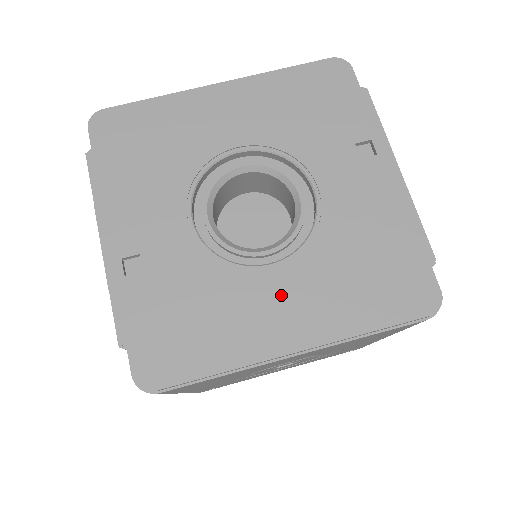
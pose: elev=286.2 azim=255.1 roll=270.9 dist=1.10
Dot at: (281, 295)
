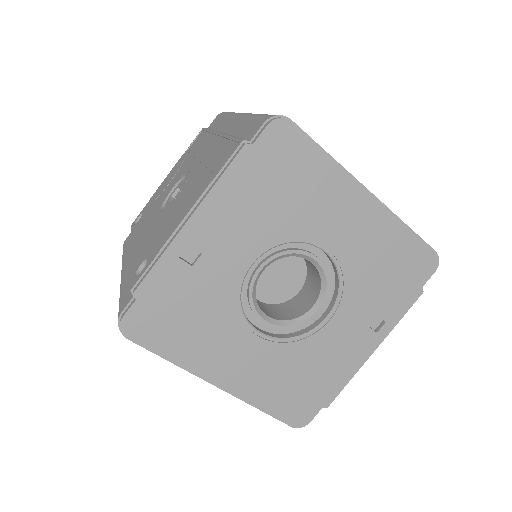
Dot at: (244, 354)
